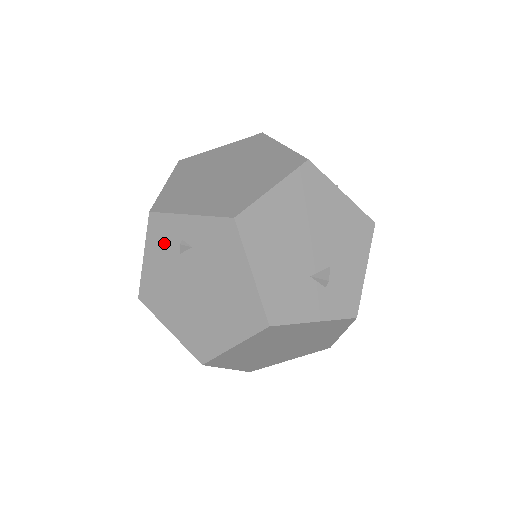
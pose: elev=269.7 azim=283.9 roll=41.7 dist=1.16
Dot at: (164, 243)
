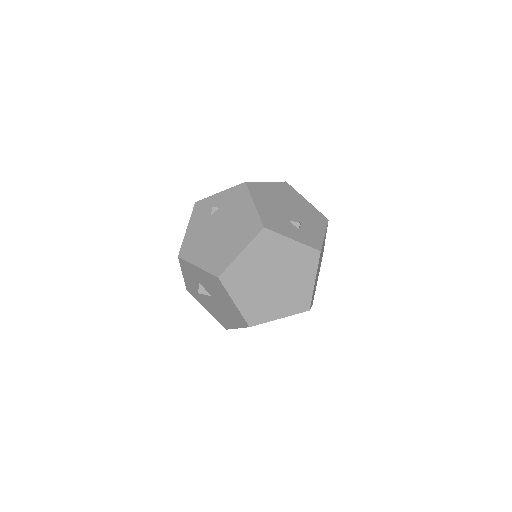
Dot at: (202, 214)
